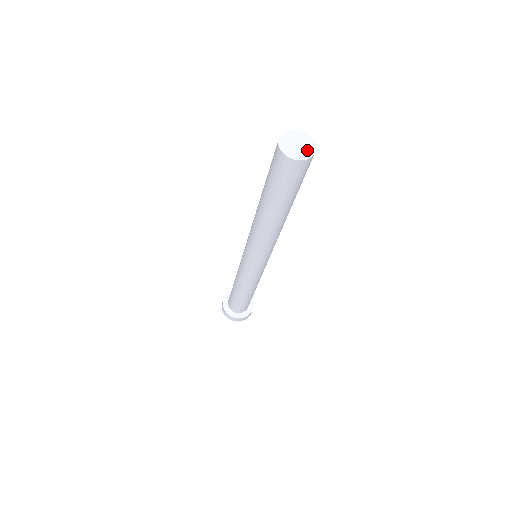
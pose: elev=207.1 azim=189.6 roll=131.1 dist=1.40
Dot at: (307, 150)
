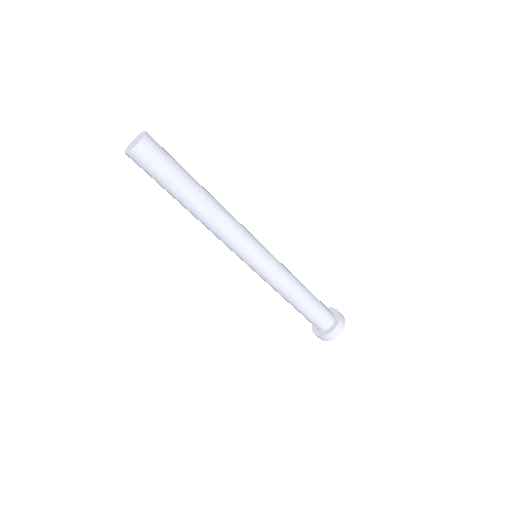
Dot at: (139, 140)
